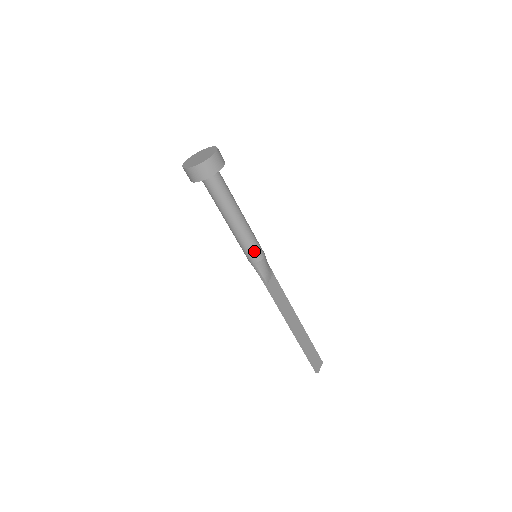
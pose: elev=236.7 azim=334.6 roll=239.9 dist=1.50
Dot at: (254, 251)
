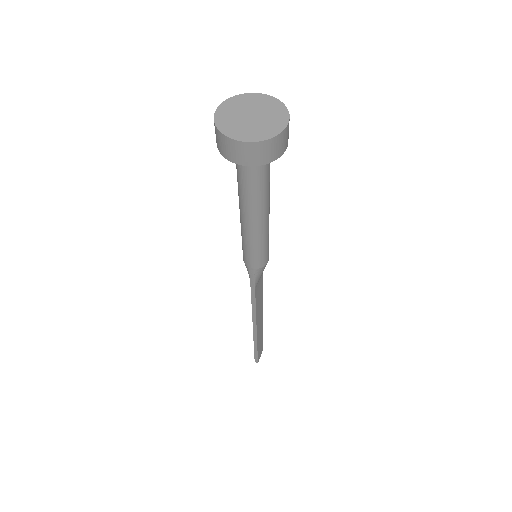
Dot at: (262, 256)
